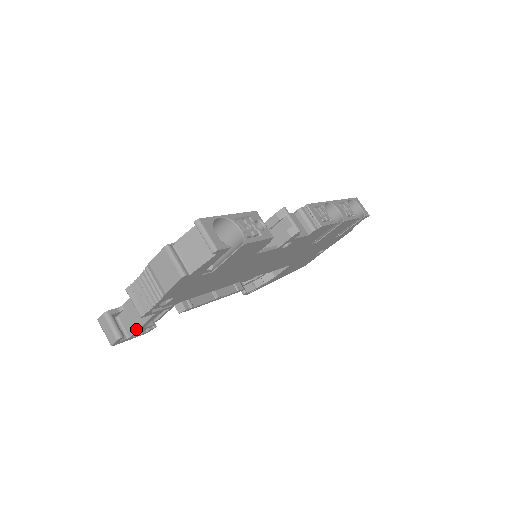
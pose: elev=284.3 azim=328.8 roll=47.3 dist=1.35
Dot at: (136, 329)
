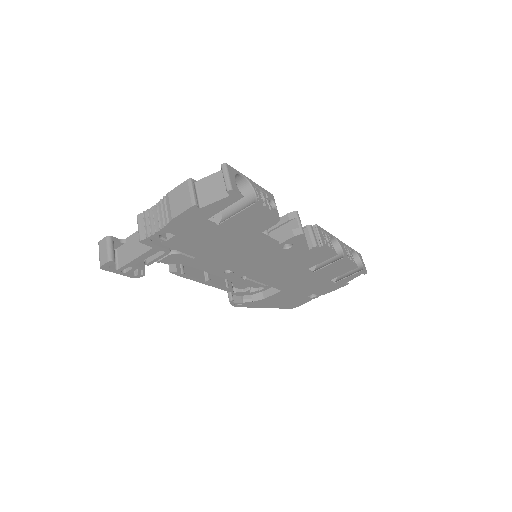
Dot at: (128, 261)
